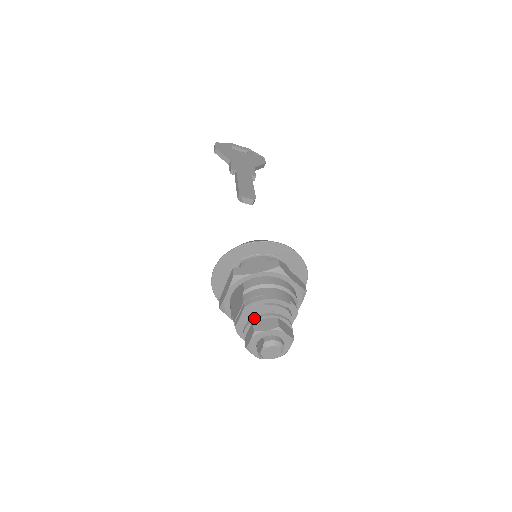
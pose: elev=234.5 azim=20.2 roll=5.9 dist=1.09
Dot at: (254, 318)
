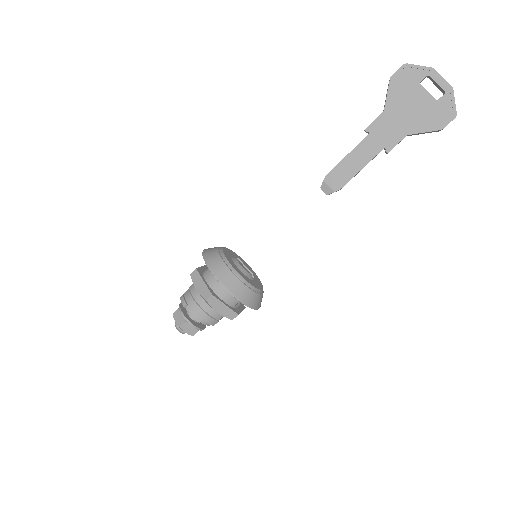
Dot at: (179, 308)
